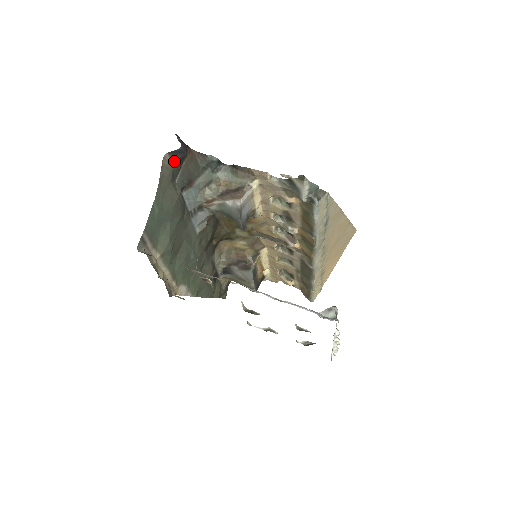
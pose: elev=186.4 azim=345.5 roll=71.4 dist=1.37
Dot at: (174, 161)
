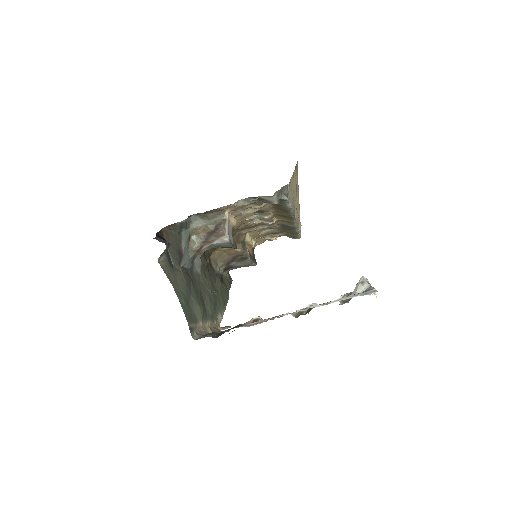
Dot at: (165, 255)
